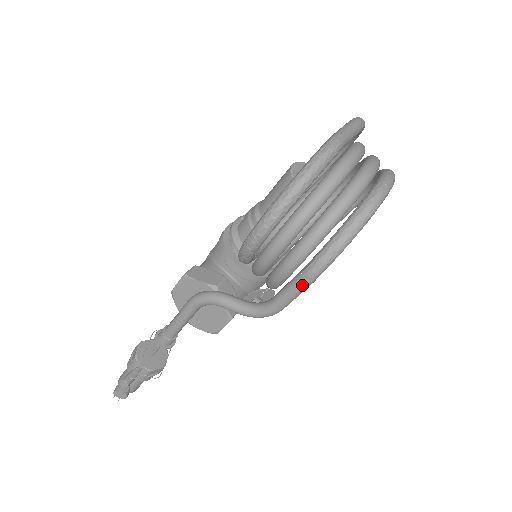
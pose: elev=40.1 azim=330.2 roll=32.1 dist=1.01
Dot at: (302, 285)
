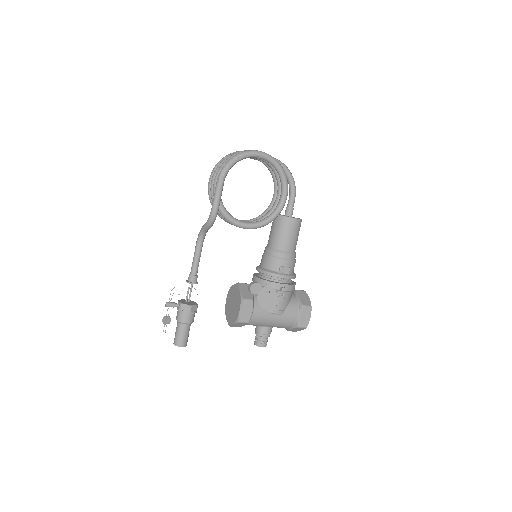
Dot at: (216, 186)
